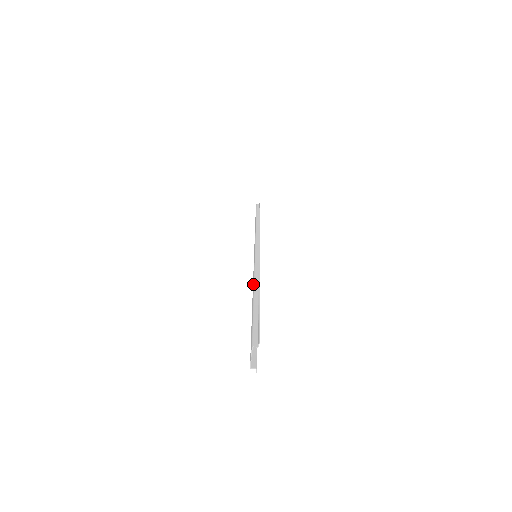
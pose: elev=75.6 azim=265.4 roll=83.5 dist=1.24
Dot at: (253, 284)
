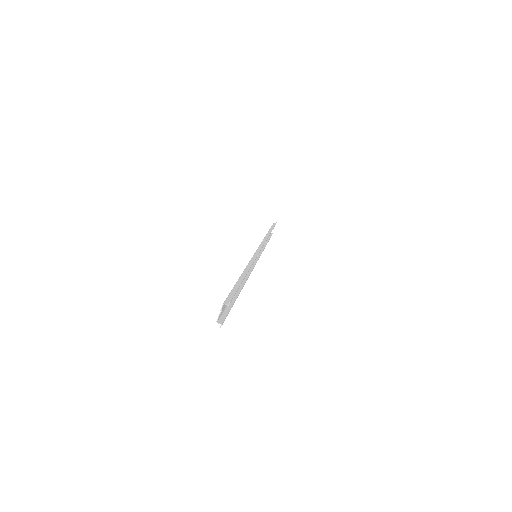
Dot at: occluded
